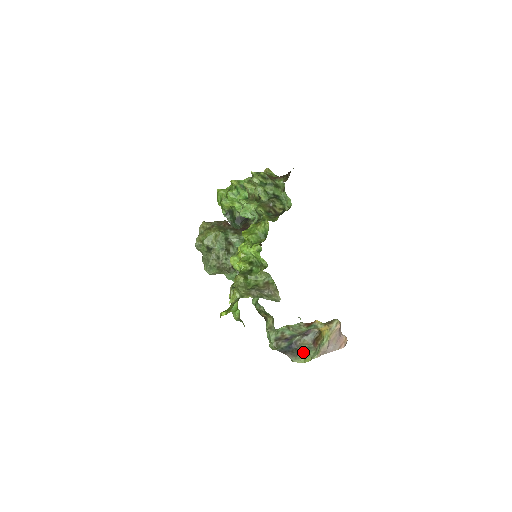
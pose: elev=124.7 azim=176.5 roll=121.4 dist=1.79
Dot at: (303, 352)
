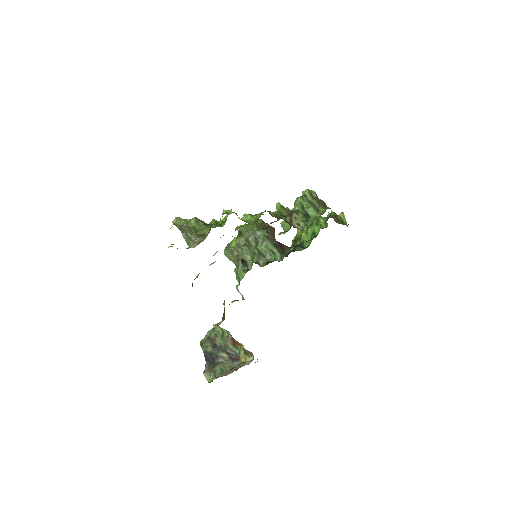
Dot at: (215, 369)
